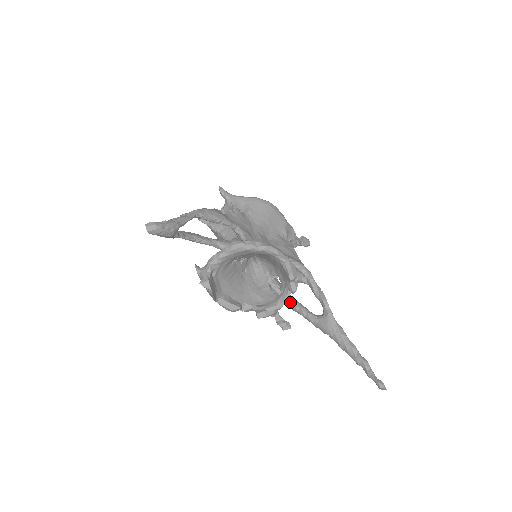
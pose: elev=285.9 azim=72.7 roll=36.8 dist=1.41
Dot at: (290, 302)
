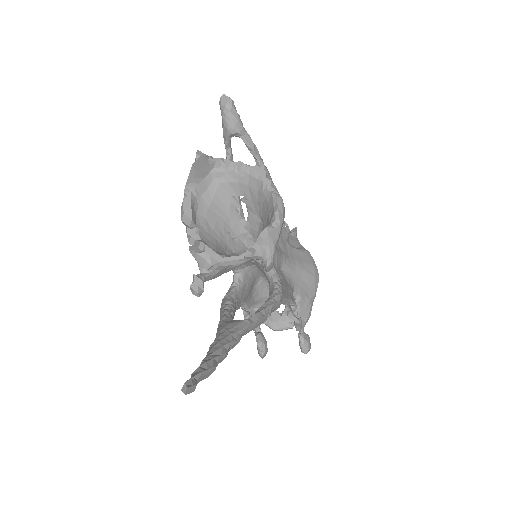
Dot at: (229, 301)
